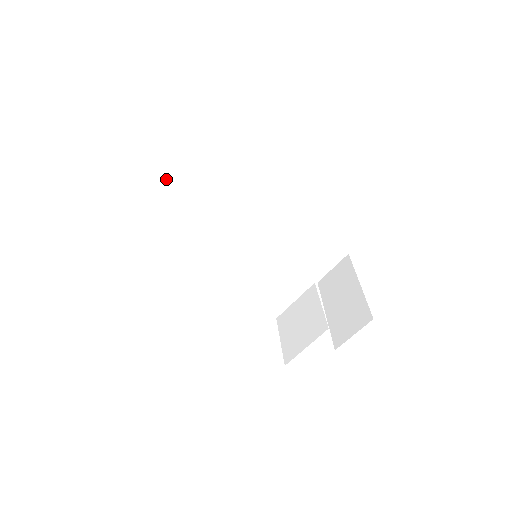
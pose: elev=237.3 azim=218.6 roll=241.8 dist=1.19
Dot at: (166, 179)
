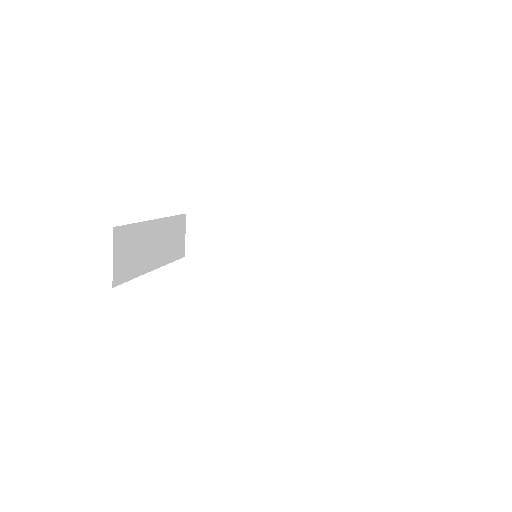
Dot at: (198, 251)
